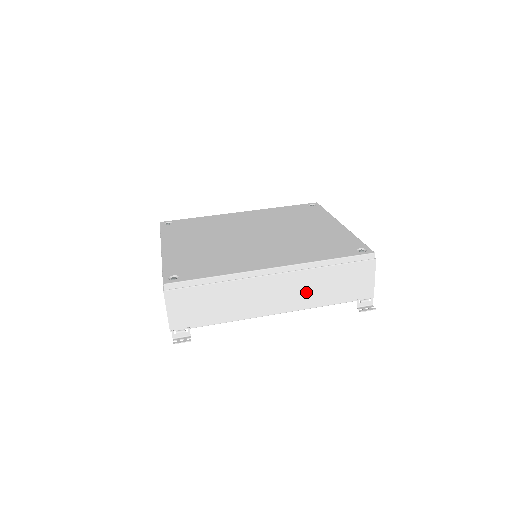
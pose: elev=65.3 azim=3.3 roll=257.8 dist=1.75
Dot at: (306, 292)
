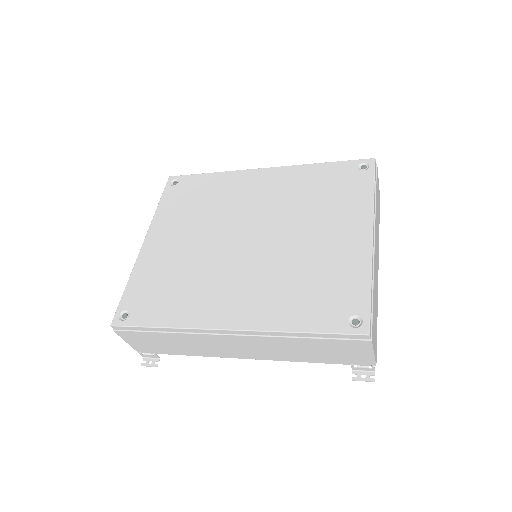
Dot at: (277, 351)
